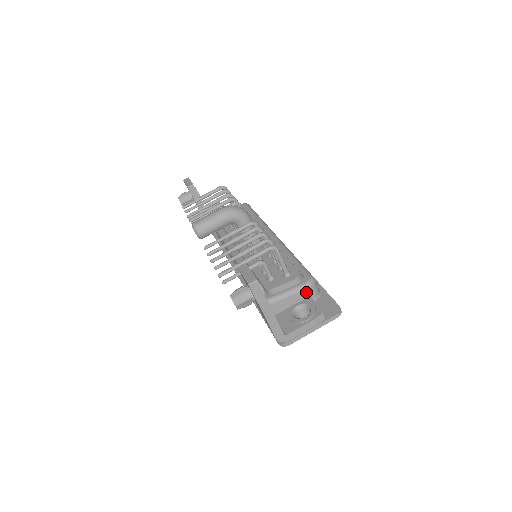
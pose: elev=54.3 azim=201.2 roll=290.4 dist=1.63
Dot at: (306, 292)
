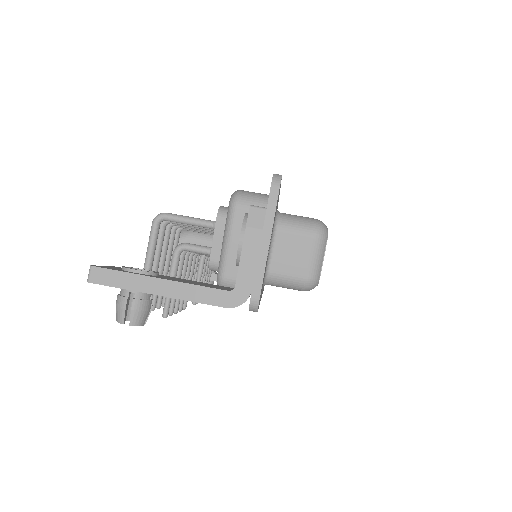
Dot at: (241, 215)
